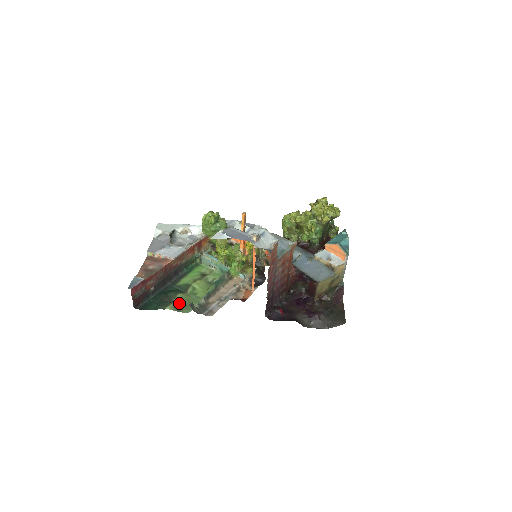
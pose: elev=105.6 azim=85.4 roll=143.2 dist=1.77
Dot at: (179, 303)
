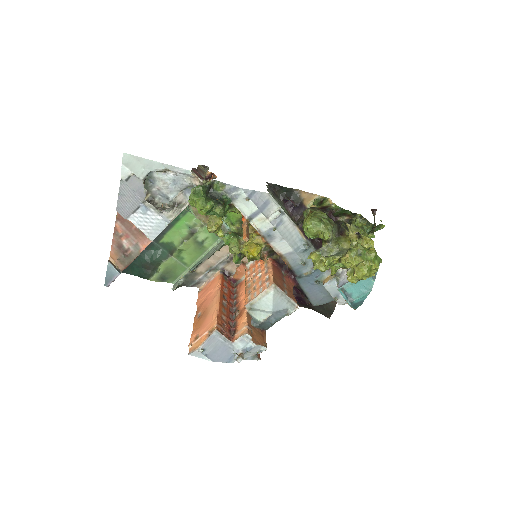
Dot at: (163, 273)
